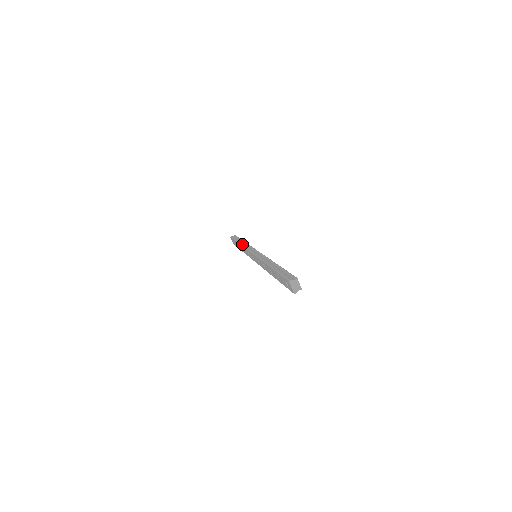
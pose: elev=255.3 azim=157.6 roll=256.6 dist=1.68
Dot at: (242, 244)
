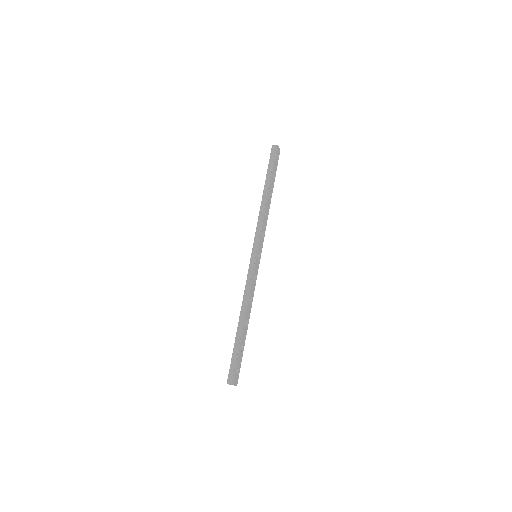
Dot at: (261, 207)
